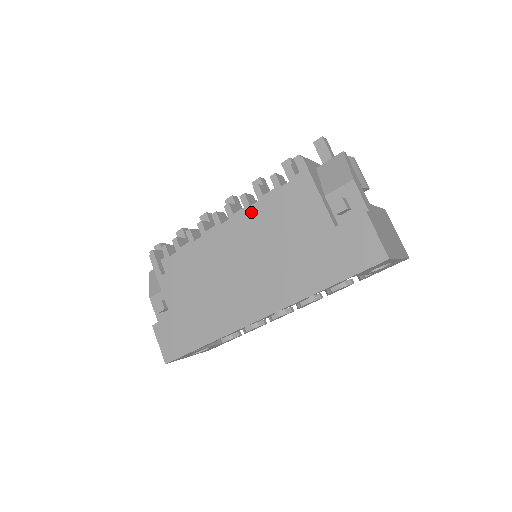
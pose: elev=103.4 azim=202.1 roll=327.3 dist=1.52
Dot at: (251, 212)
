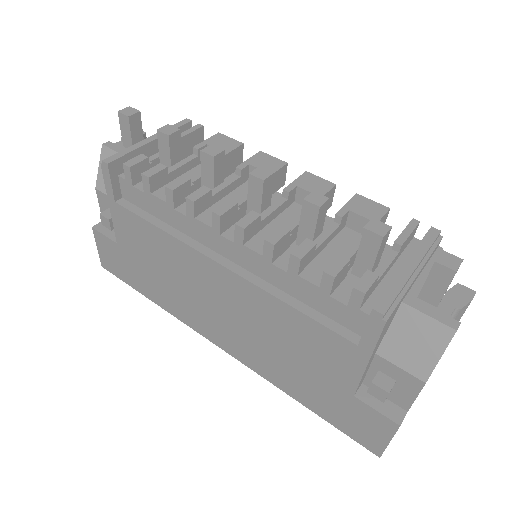
Dot at: (269, 270)
